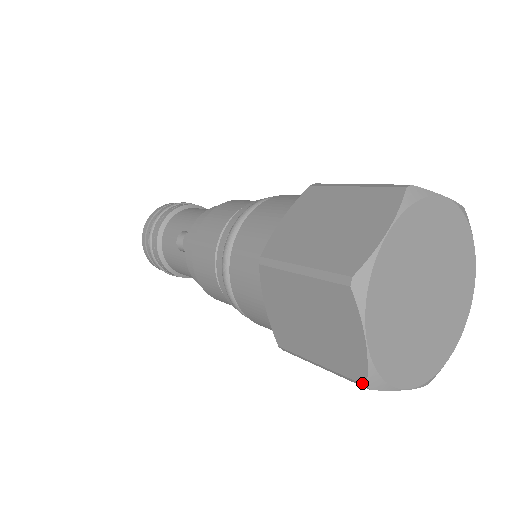
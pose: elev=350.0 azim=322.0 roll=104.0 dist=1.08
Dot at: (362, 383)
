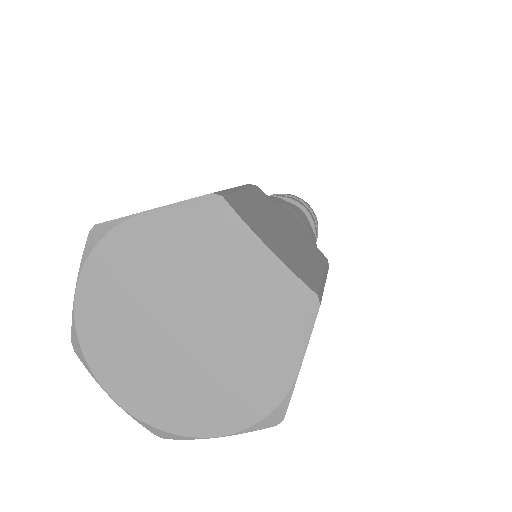
Dot at: occluded
